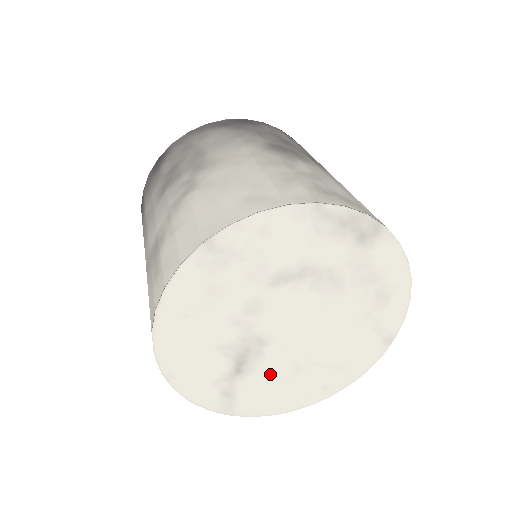
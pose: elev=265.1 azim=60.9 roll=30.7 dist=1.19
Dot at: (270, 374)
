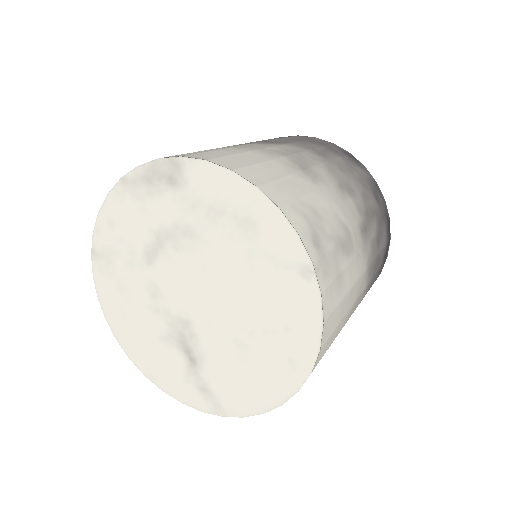
Dot at: (221, 358)
